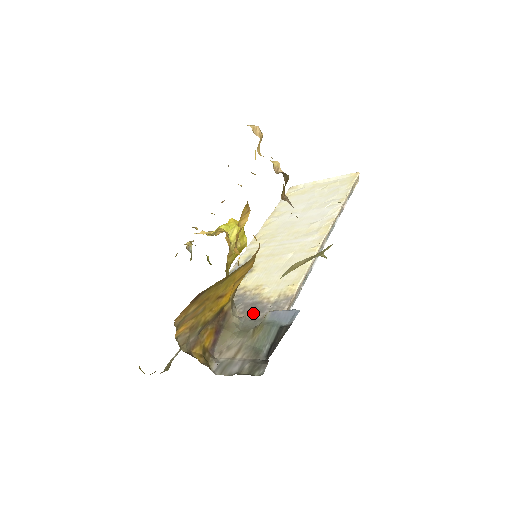
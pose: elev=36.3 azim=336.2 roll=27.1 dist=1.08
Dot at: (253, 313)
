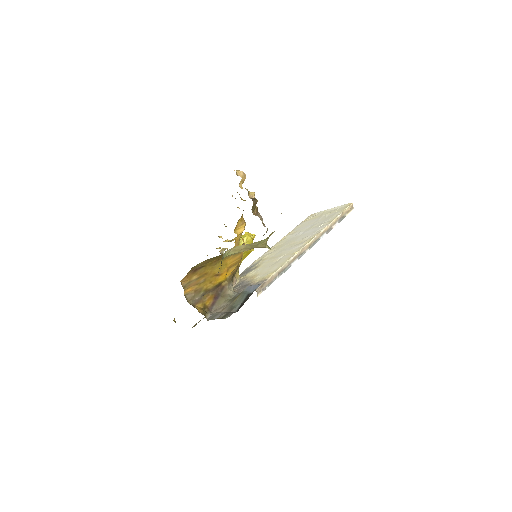
Dot at: occluded
